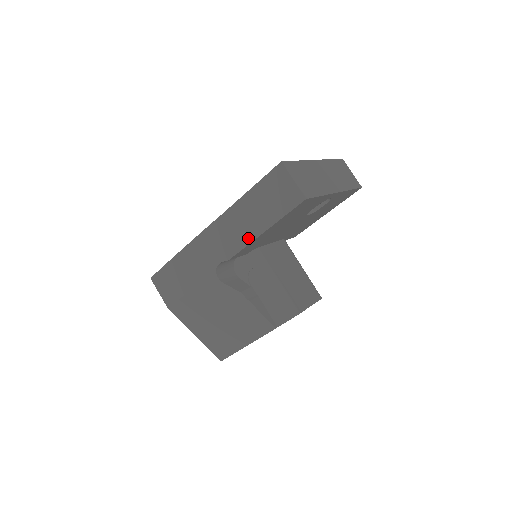
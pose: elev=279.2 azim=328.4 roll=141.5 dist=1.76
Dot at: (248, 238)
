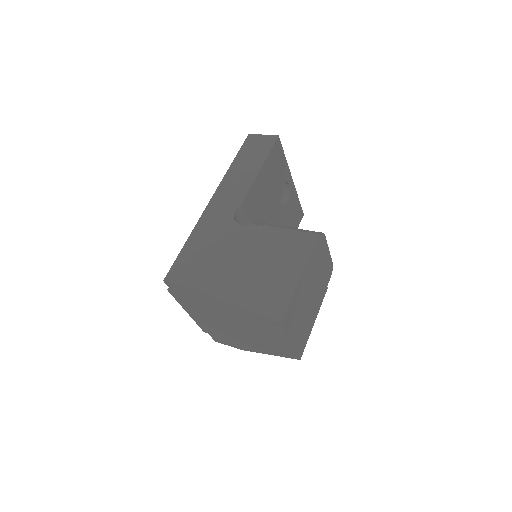
Dot at: (250, 180)
